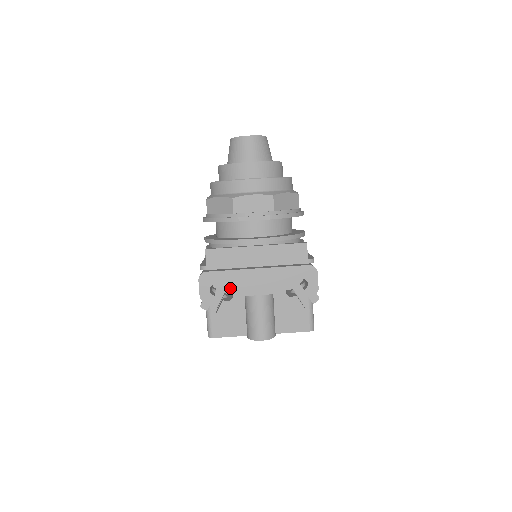
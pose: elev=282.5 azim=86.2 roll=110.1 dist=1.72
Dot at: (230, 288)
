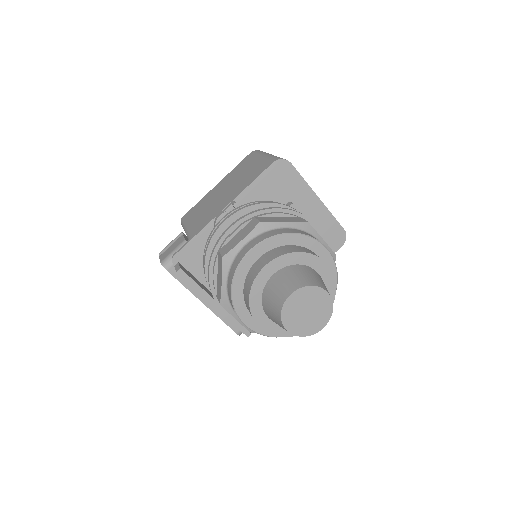
Dot at: occluded
